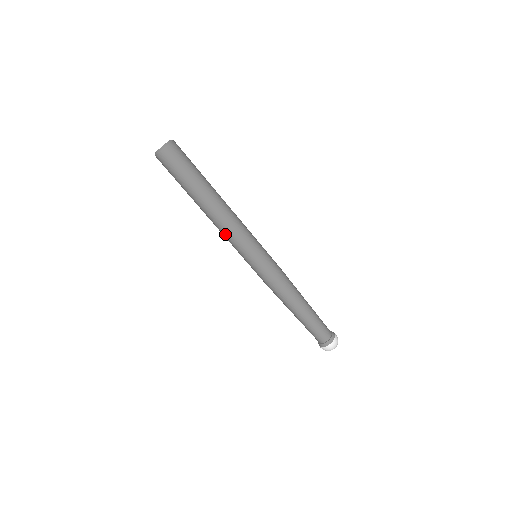
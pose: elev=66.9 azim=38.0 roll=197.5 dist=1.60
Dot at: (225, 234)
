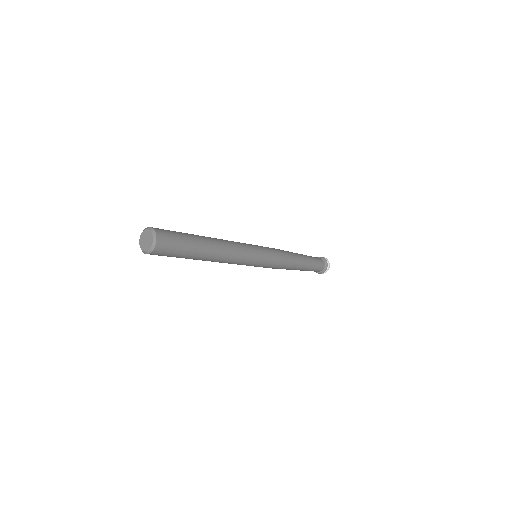
Dot at: (230, 263)
